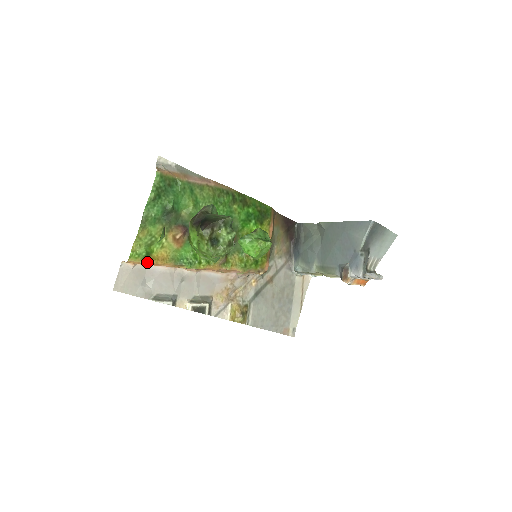
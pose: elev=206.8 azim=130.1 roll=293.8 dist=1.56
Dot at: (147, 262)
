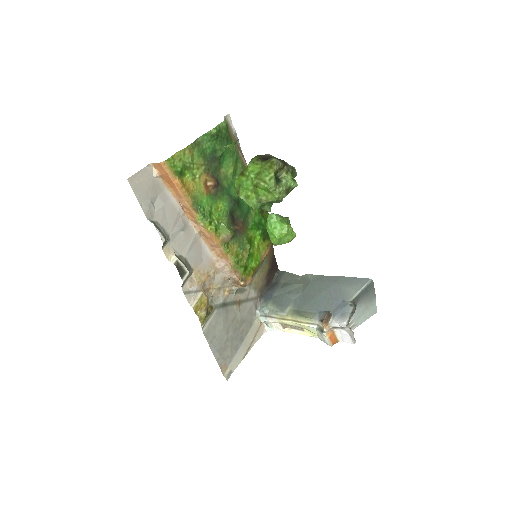
Dot at: (175, 179)
